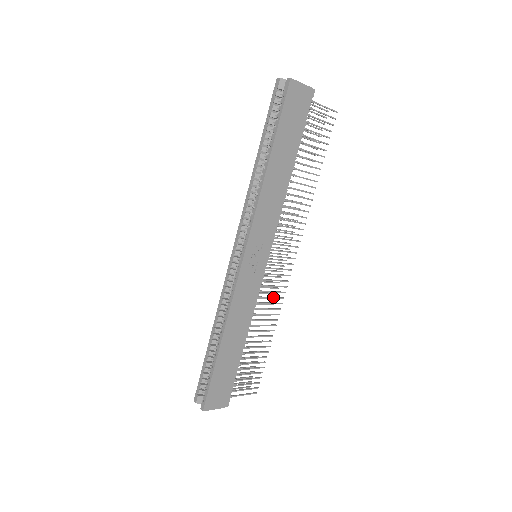
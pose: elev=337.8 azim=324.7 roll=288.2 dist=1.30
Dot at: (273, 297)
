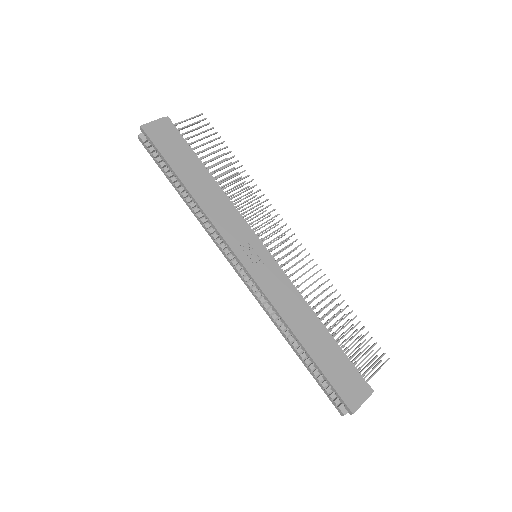
Dot at: (306, 271)
